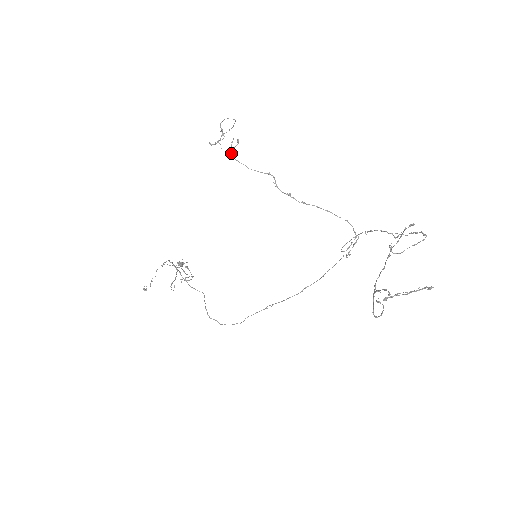
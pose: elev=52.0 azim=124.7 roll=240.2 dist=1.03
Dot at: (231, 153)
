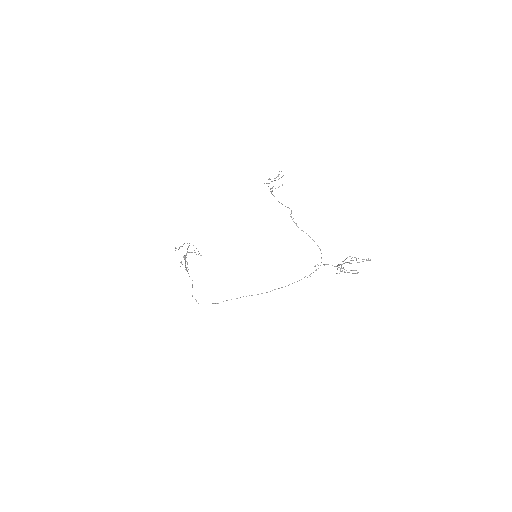
Dot at: occluded
